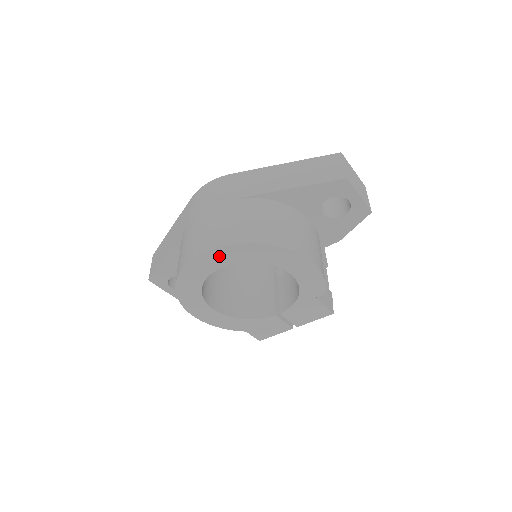
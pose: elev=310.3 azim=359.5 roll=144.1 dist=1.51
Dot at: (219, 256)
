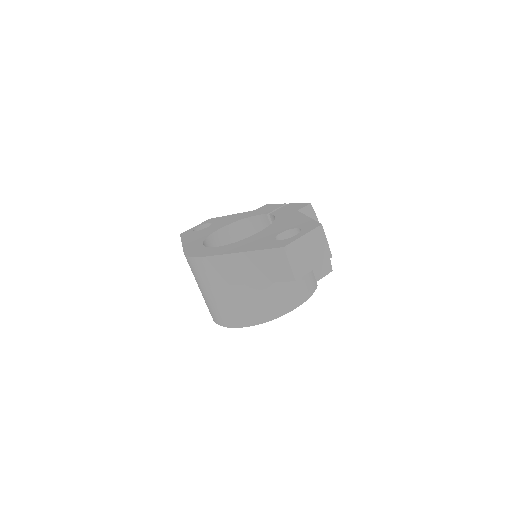
Dot at: occluded
